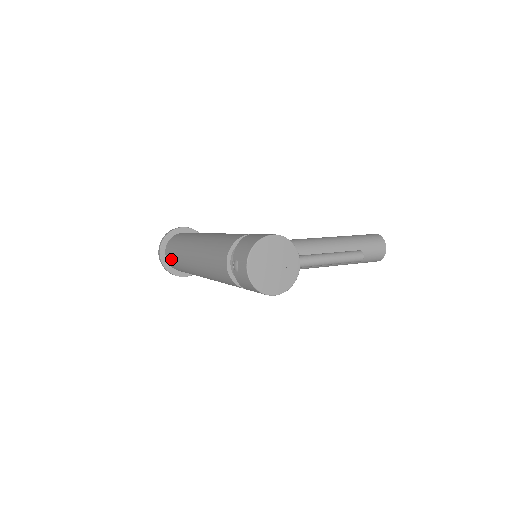
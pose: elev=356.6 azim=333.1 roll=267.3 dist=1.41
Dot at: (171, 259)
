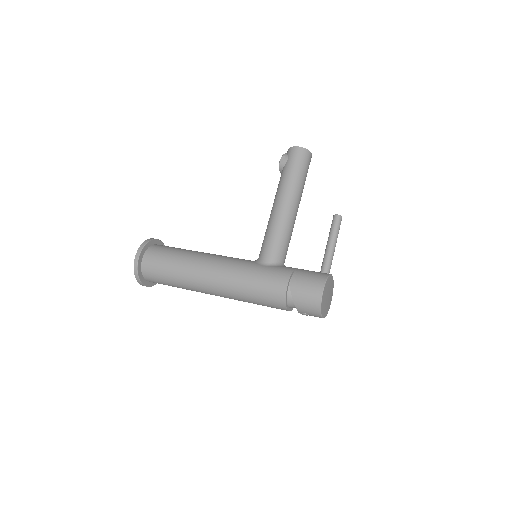
Dot at: occluded
